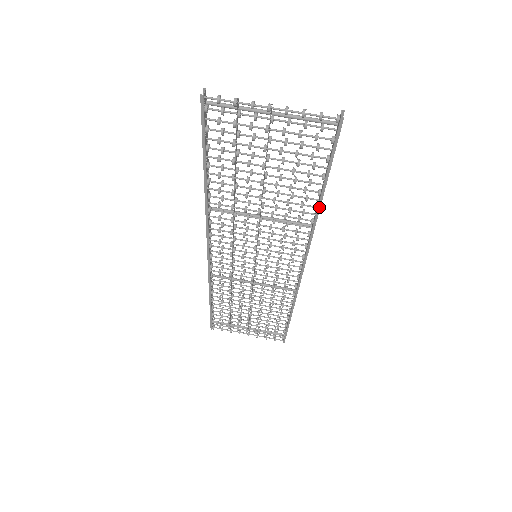
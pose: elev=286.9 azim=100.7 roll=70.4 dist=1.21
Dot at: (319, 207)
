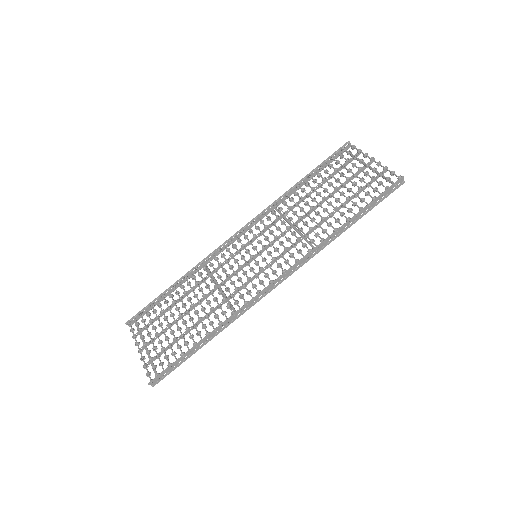
Dot at: (338, 229)
